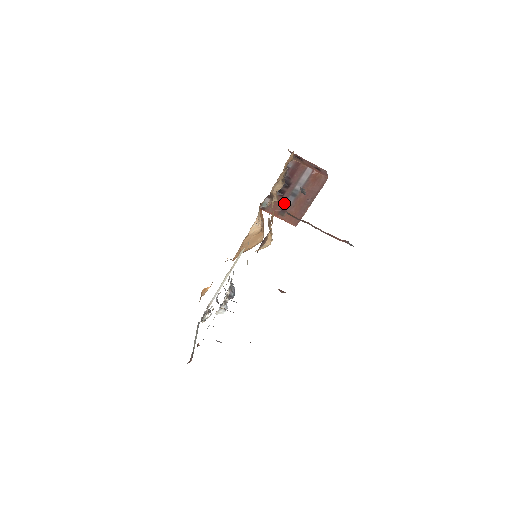
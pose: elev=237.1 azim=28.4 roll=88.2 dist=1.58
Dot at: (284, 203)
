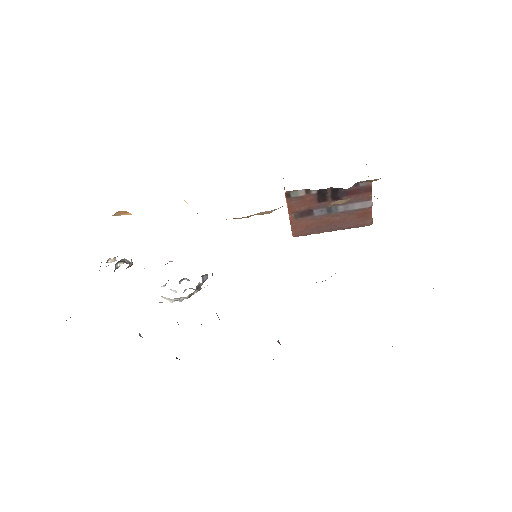
Dot at: (312, 209)
